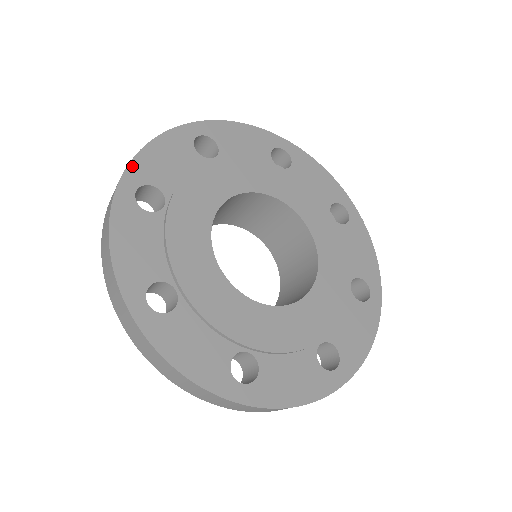
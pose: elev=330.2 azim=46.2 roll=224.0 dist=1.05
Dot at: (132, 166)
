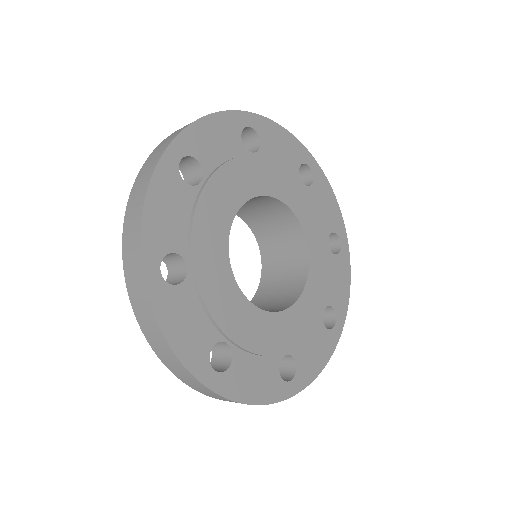
Dot at: (191, 368)
